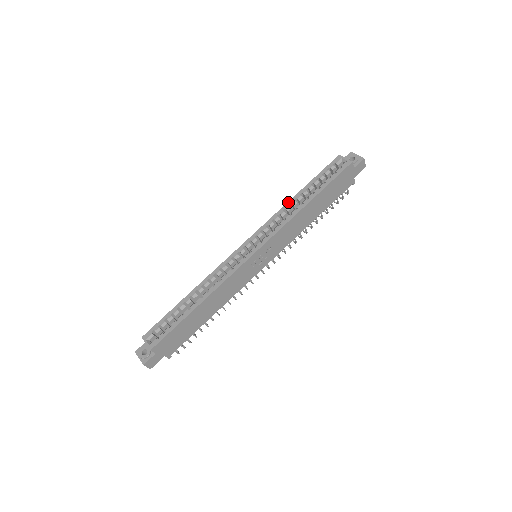
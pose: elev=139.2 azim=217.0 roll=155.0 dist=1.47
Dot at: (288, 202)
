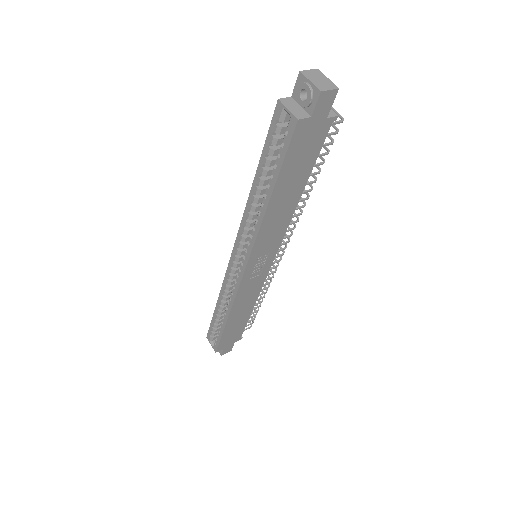
Dot at: (248, 198)
